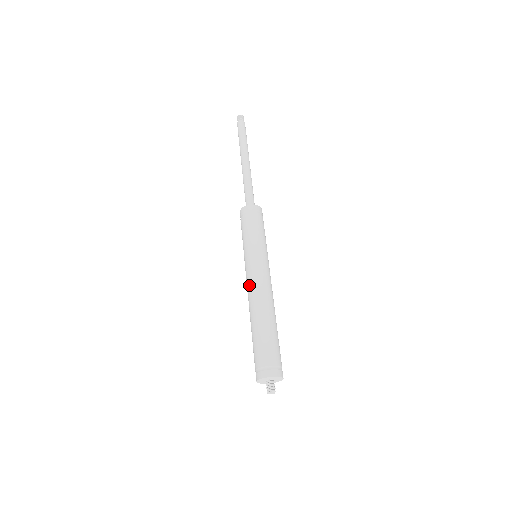
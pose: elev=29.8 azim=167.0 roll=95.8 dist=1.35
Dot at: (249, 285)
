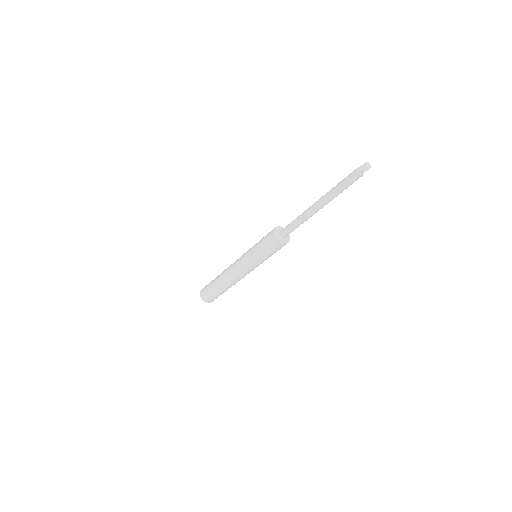
Dot at: (234, 262)
